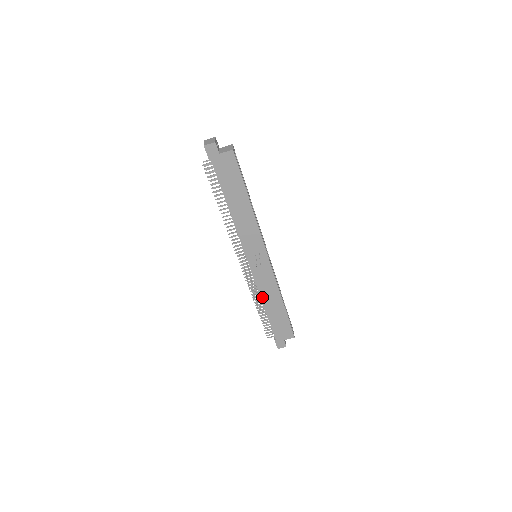
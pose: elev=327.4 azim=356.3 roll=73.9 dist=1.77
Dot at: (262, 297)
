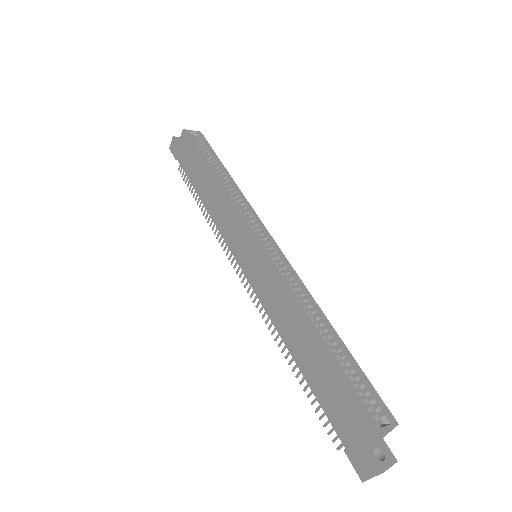
Dot at: (279, 330)
